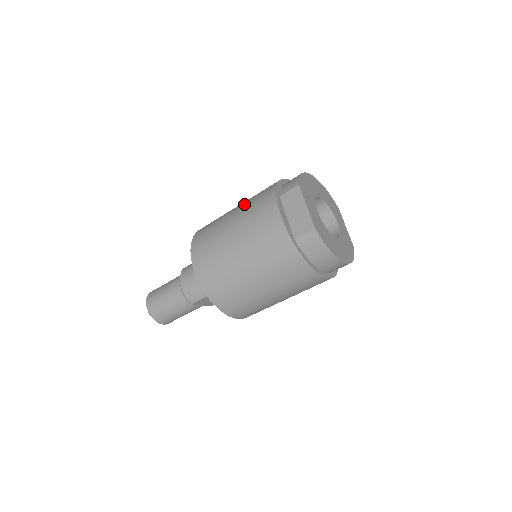
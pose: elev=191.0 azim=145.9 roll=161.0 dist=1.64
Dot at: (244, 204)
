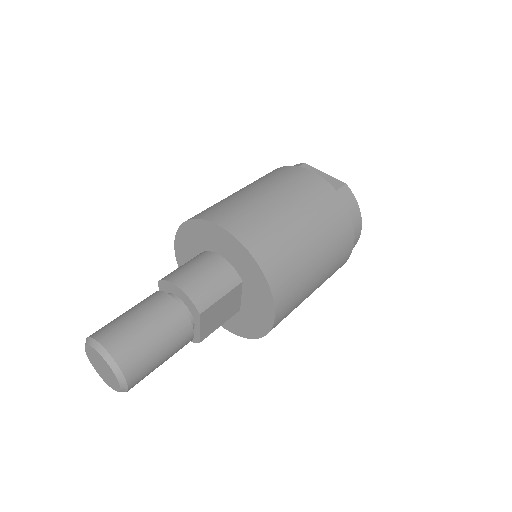
Dot at: (247, 185)
